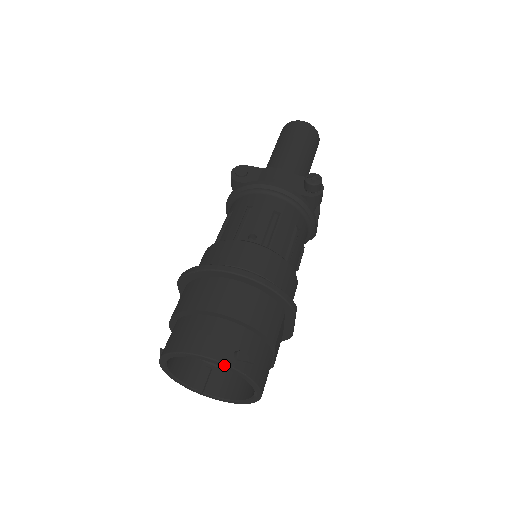
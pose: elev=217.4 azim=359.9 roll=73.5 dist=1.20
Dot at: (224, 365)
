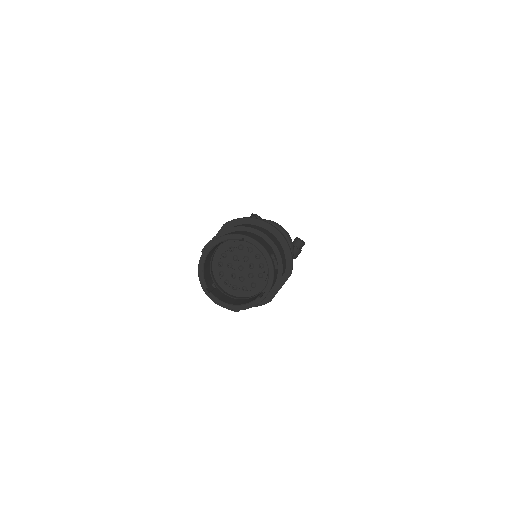
Dot at: (266, 253)
